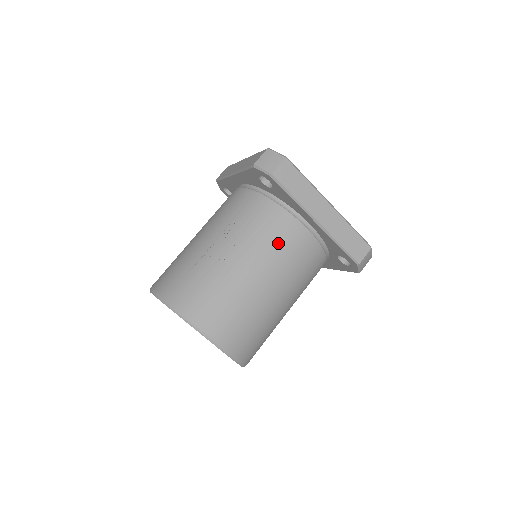
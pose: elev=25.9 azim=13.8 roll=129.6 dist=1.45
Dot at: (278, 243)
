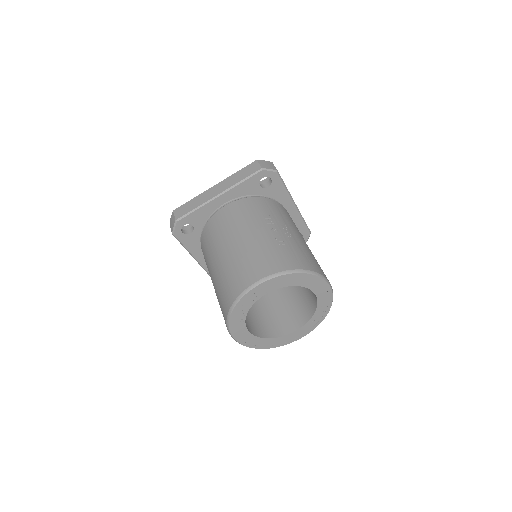
Dot at: (292, 221)
